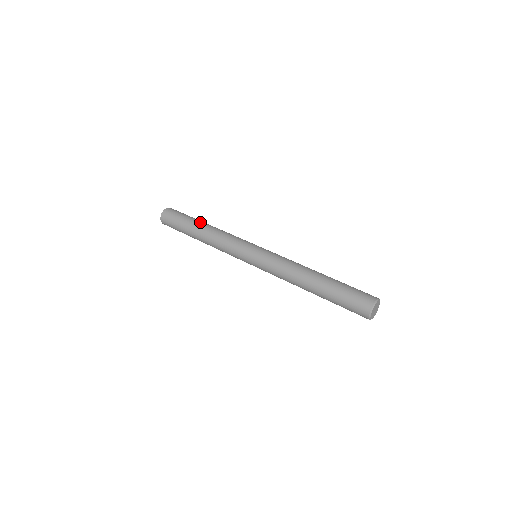
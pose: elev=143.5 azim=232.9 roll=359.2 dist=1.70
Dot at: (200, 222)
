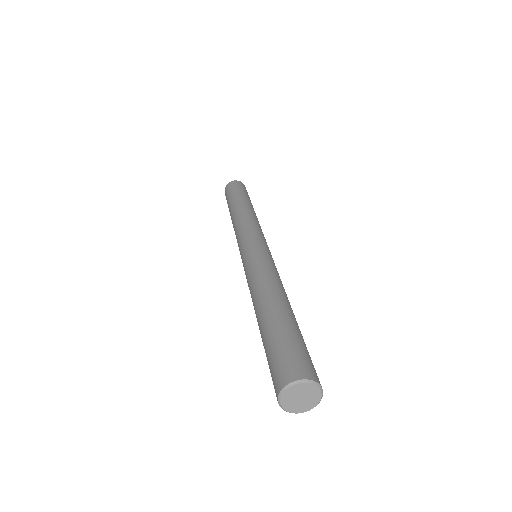
Dot at: occluded
